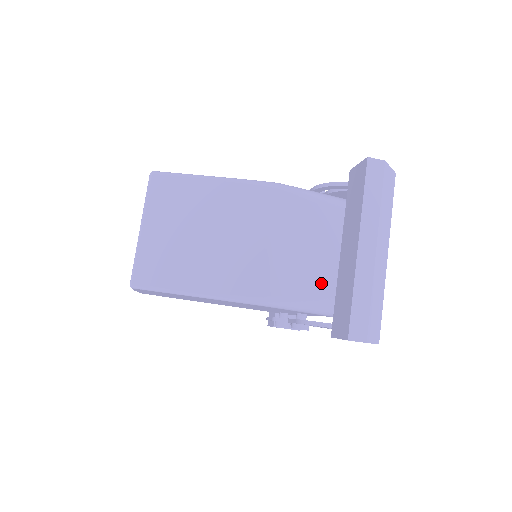
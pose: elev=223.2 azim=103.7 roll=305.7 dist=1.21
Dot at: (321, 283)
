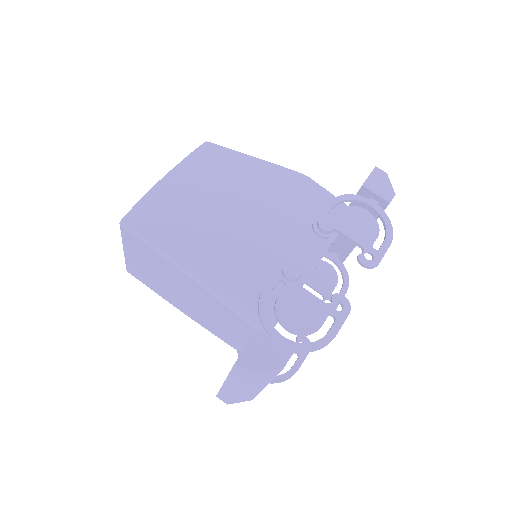
Dot at: occluded
